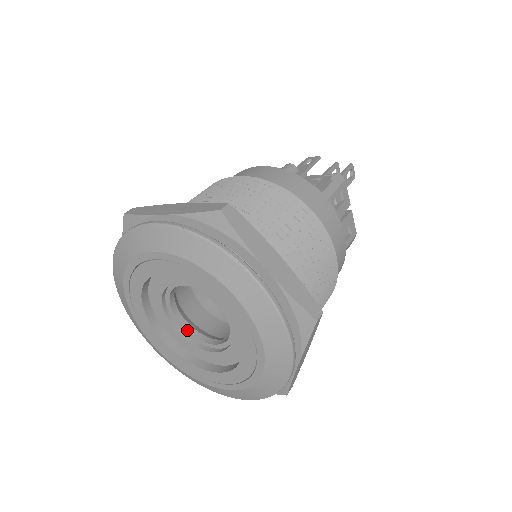
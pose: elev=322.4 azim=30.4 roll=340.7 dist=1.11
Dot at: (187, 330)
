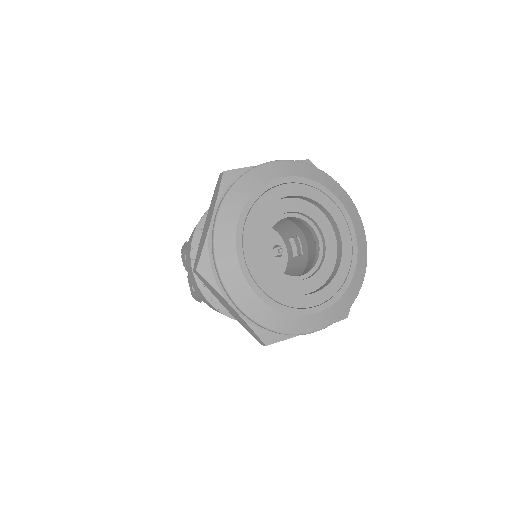
Dot at: (279, 270)
